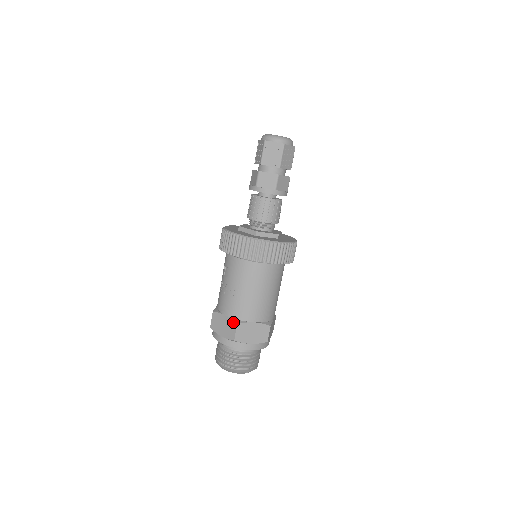
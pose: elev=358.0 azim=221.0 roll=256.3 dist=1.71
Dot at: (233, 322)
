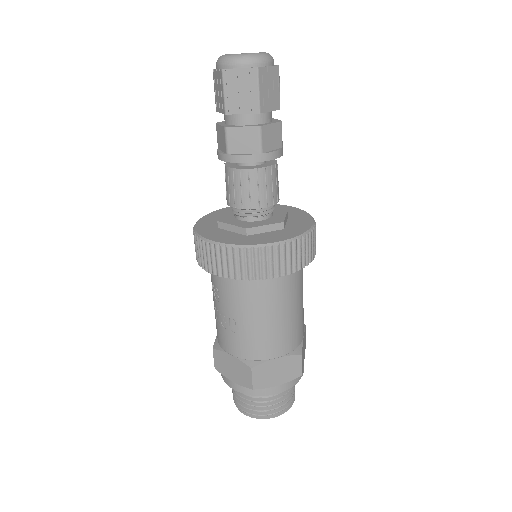
Dot at: (245, 365)
